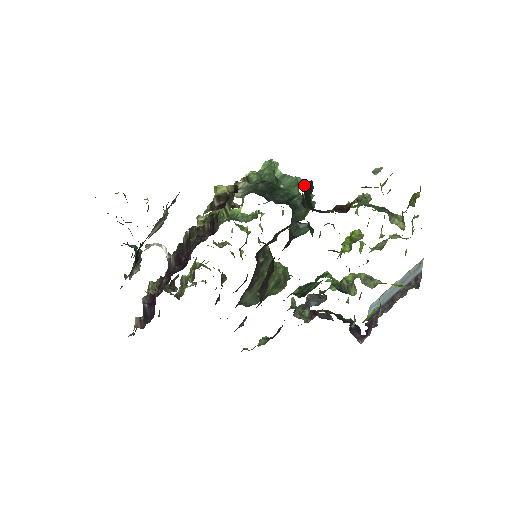
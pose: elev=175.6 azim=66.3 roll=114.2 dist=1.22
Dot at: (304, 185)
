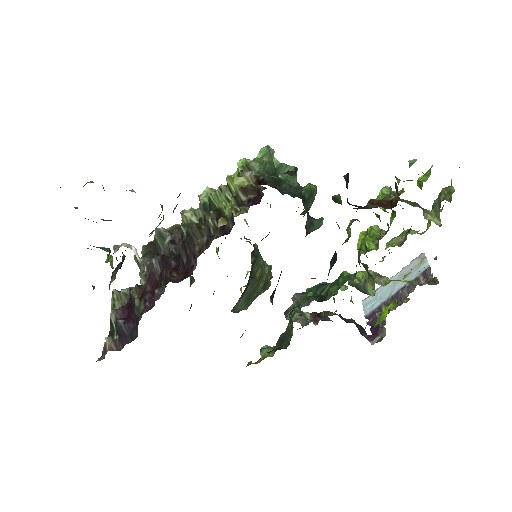
Dot at: (344, 177)
